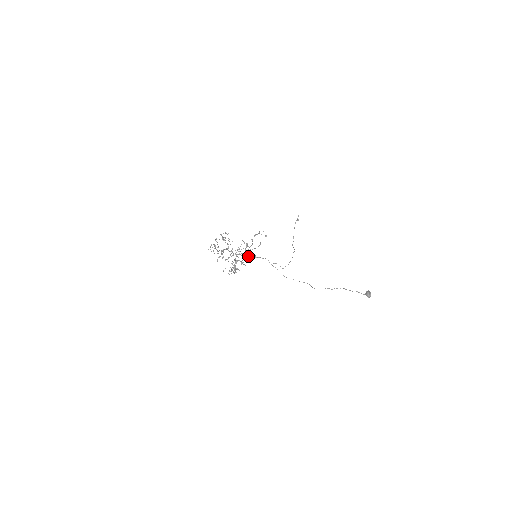
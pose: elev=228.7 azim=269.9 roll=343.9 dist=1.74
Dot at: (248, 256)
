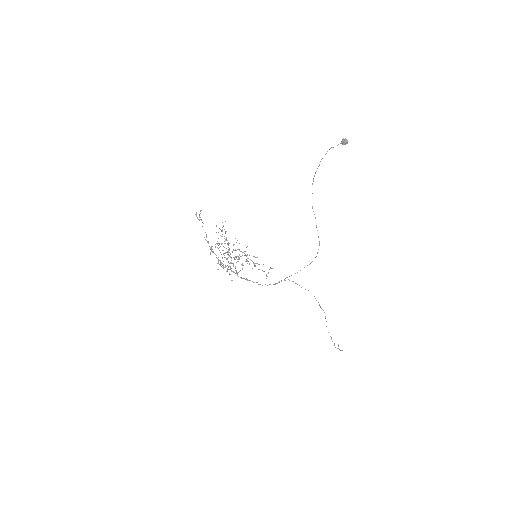
Dot at: occluded
